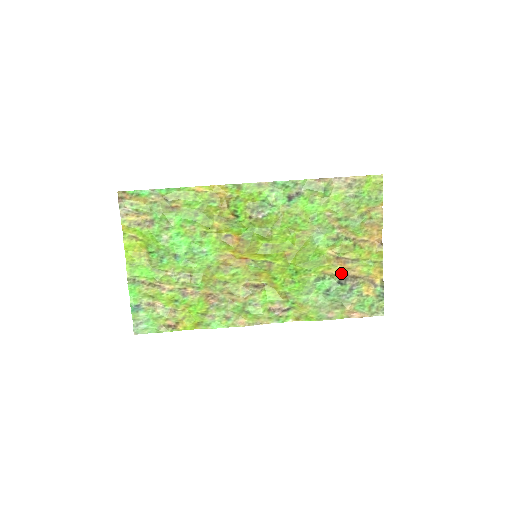
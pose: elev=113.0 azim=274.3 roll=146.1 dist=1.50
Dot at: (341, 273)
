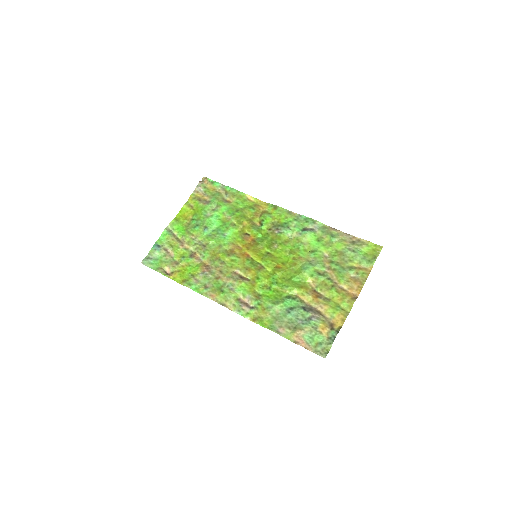
Dot at: (310, 304)
